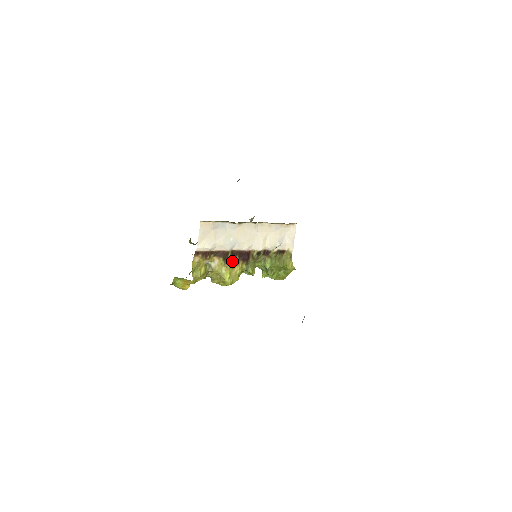
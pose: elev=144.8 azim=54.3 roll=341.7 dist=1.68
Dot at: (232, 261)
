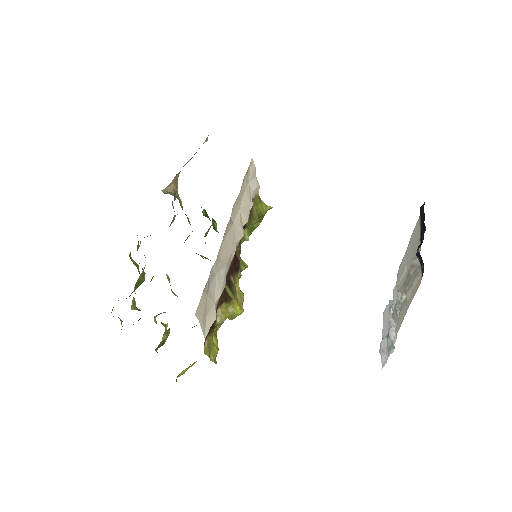
Dot at: (232, 290)
